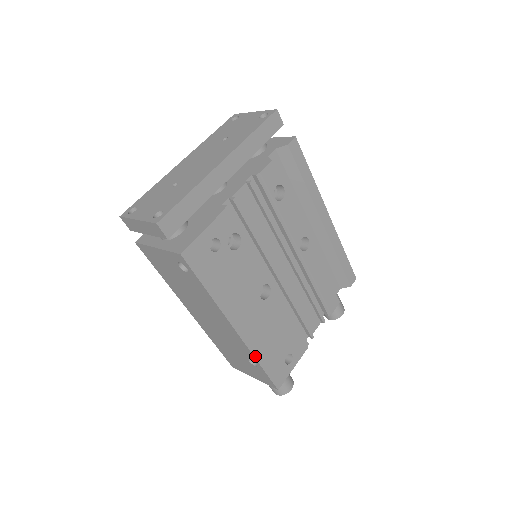
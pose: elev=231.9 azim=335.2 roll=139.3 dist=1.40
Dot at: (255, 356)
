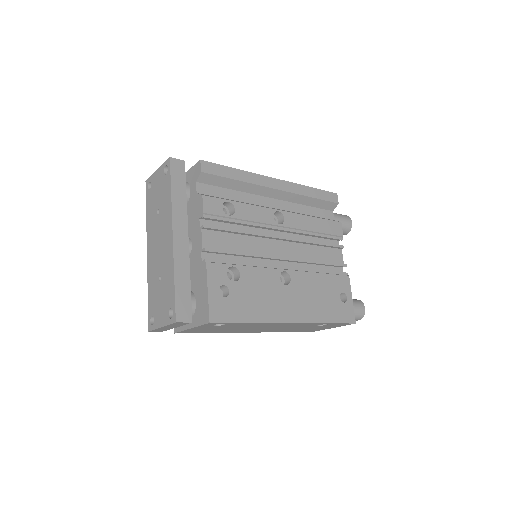
Dot at: (319, 322)
